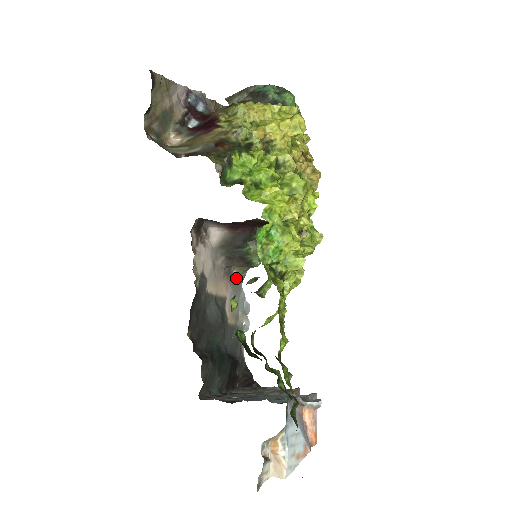
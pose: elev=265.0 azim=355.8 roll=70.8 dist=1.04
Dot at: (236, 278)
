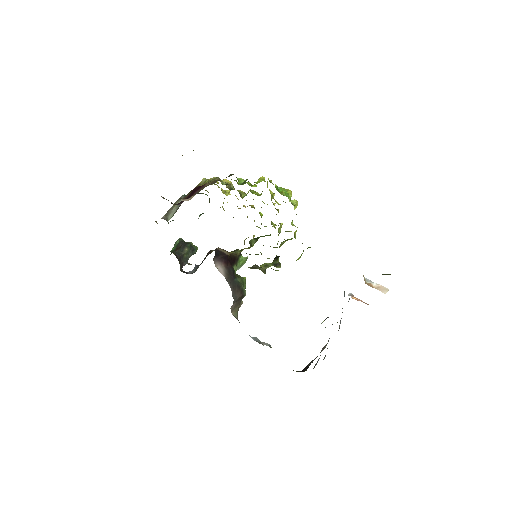
Dot at: (237, 319)
